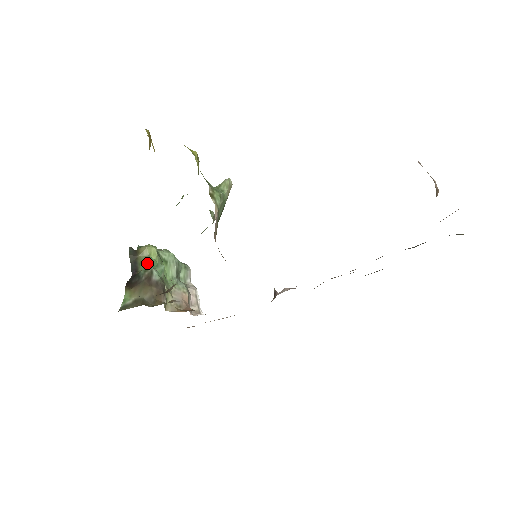
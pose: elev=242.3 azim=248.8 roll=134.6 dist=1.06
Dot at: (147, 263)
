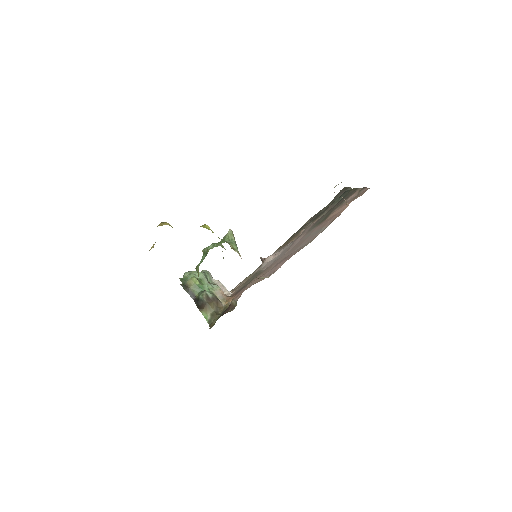
Dot at: (197, 289)
